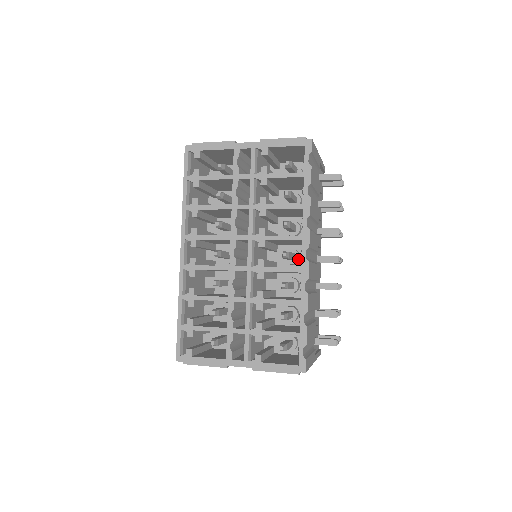
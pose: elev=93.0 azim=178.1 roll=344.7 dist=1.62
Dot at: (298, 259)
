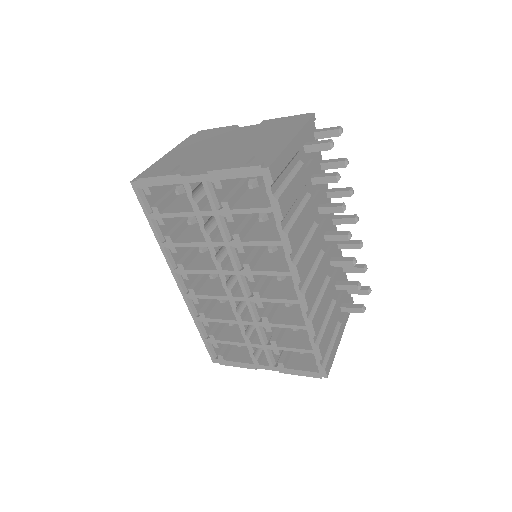
Dot at: occluded
